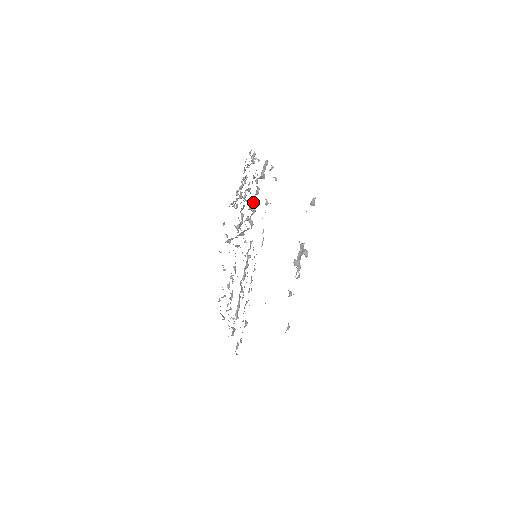
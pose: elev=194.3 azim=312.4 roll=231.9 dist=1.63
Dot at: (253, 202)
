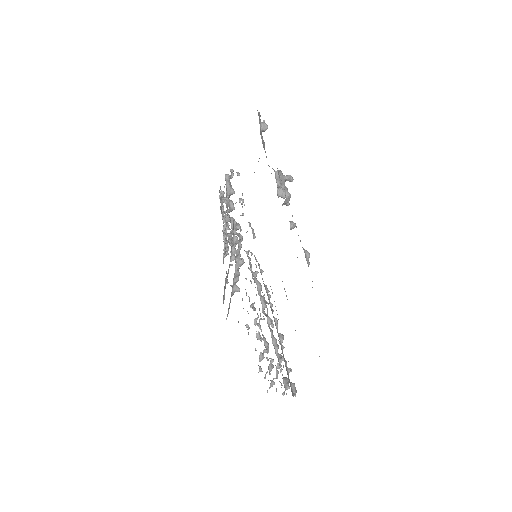
Dot at: (234, 220)
